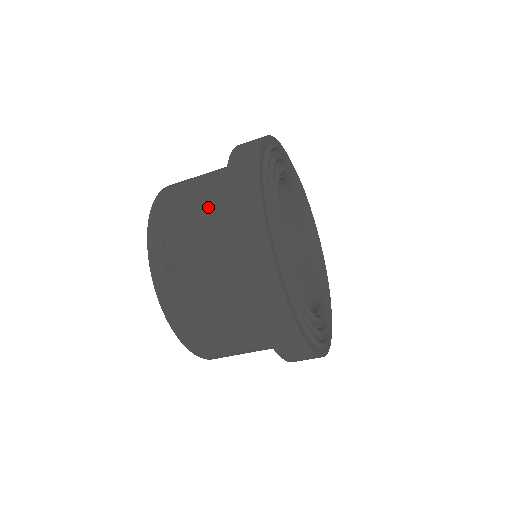
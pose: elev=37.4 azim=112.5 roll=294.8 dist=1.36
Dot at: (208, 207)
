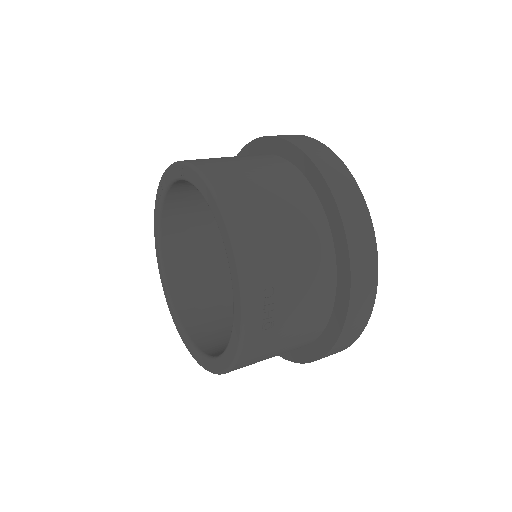
Dot at: (311, 259)
